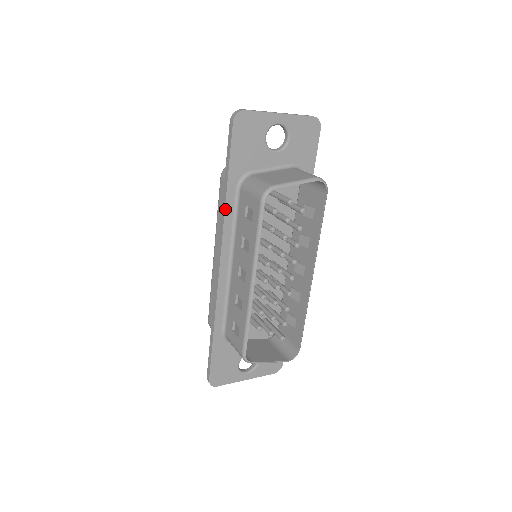
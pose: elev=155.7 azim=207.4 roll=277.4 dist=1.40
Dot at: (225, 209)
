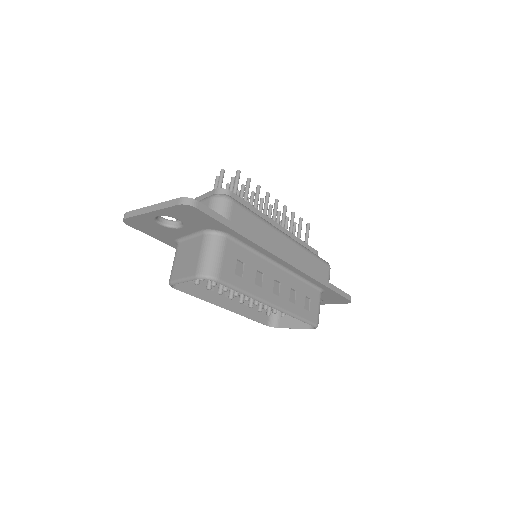
Dot at: occluded
